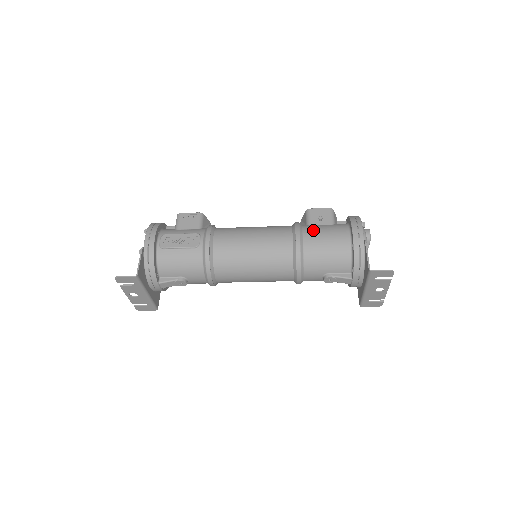
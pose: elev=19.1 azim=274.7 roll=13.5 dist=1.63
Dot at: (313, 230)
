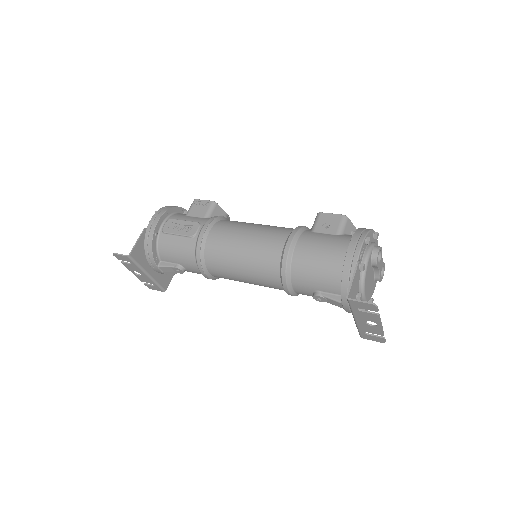
Dot at: (310, 238)
